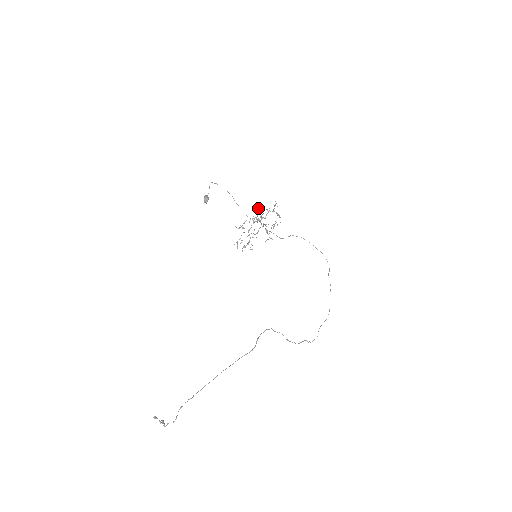
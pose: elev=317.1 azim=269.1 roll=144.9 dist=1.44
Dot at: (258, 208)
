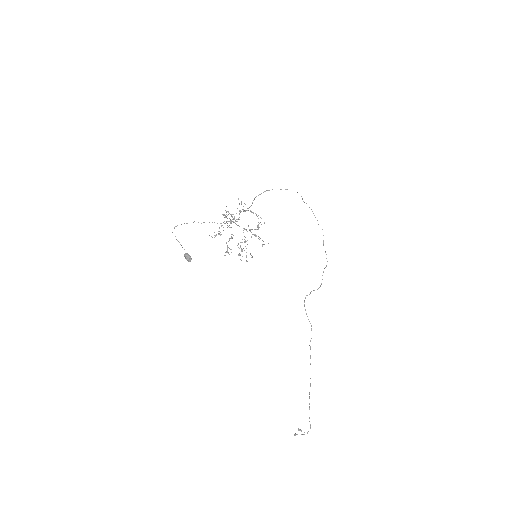
Dot at: occluded
